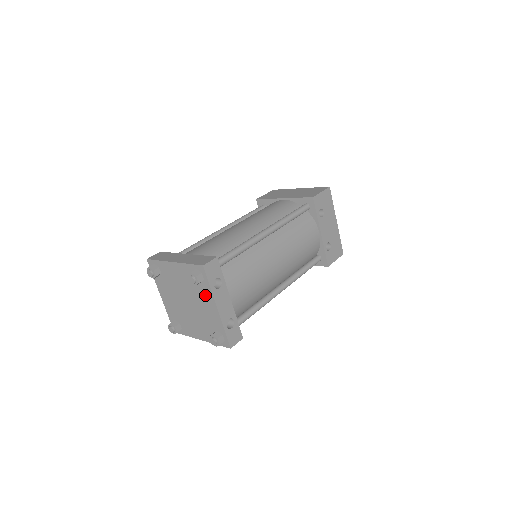
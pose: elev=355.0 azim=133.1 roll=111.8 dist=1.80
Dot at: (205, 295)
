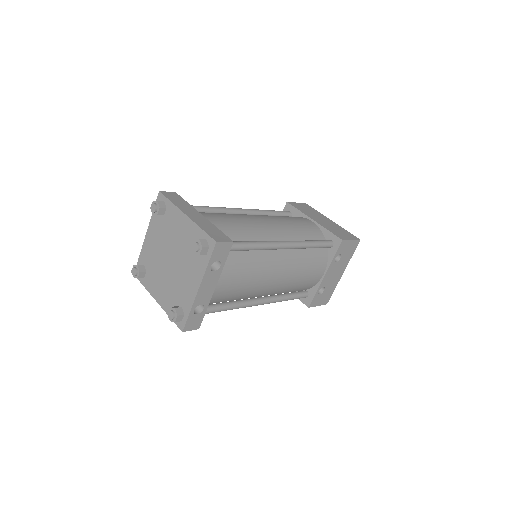
Dot at: (196, 268)
